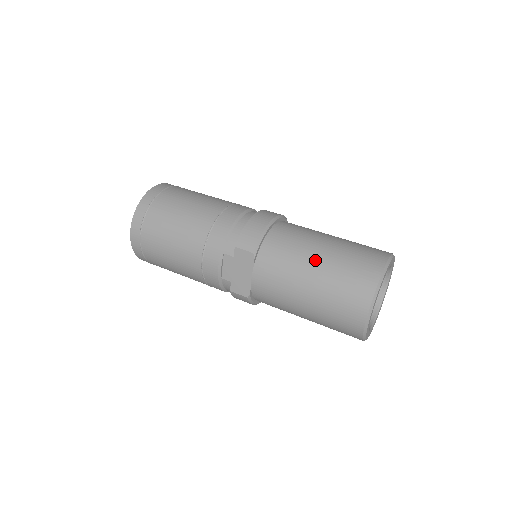
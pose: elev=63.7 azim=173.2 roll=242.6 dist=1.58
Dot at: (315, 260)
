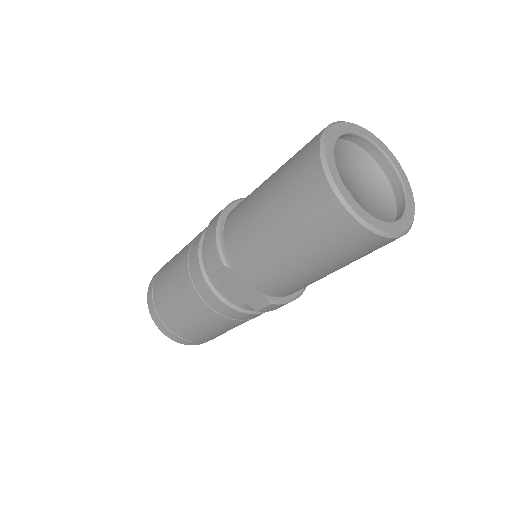
Dot at: (265, 216)
